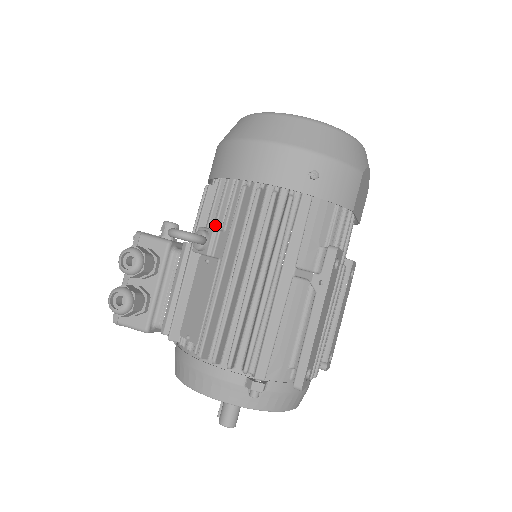
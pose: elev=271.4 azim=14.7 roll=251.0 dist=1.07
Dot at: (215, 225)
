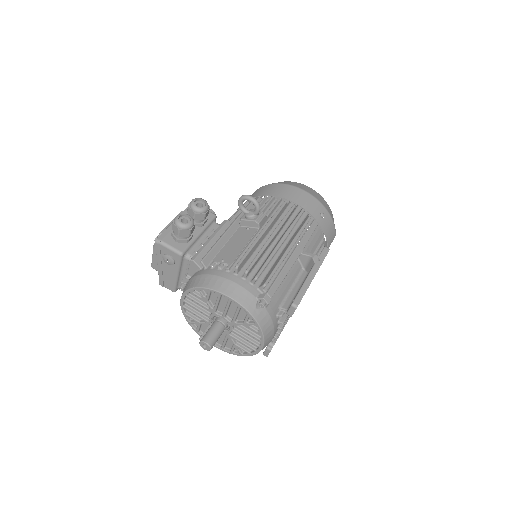
Dot at: occluded
